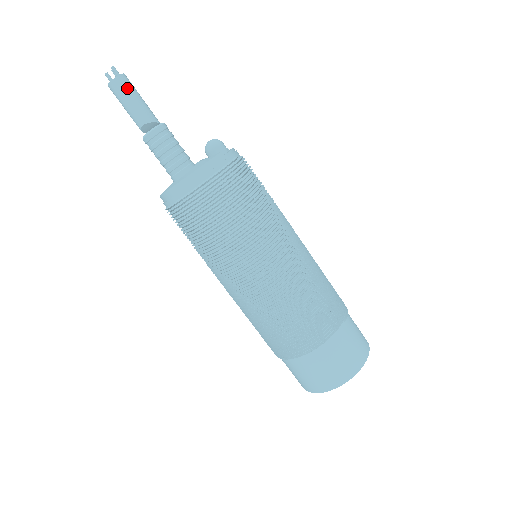
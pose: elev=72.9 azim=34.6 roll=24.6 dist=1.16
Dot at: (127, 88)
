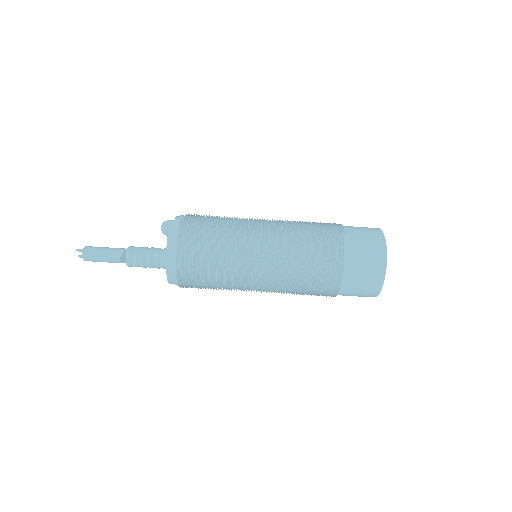
Dot at: (93, 252)
